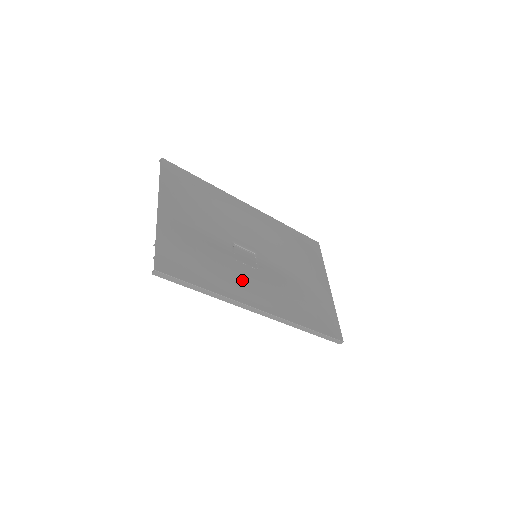
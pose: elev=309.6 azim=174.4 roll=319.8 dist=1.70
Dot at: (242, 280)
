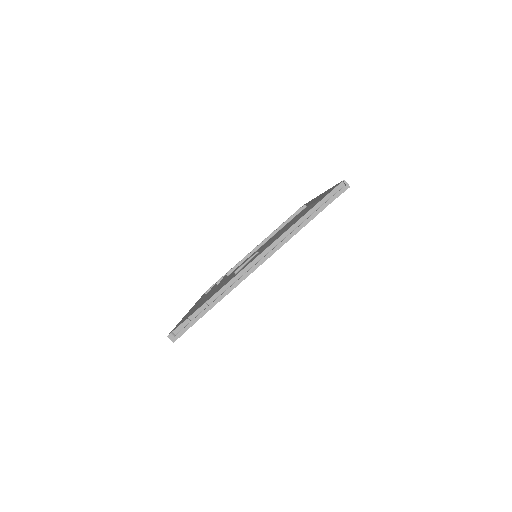
Dot at: occluded
